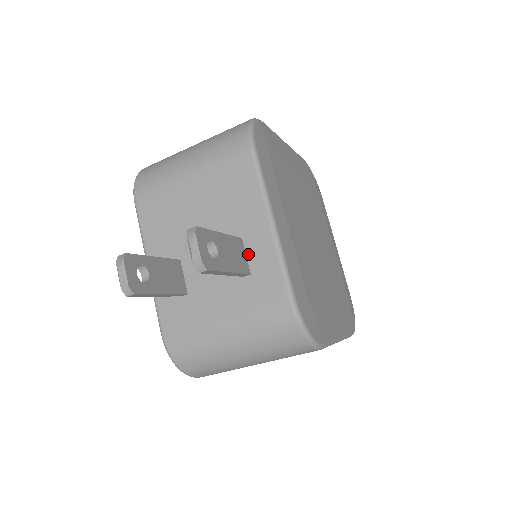
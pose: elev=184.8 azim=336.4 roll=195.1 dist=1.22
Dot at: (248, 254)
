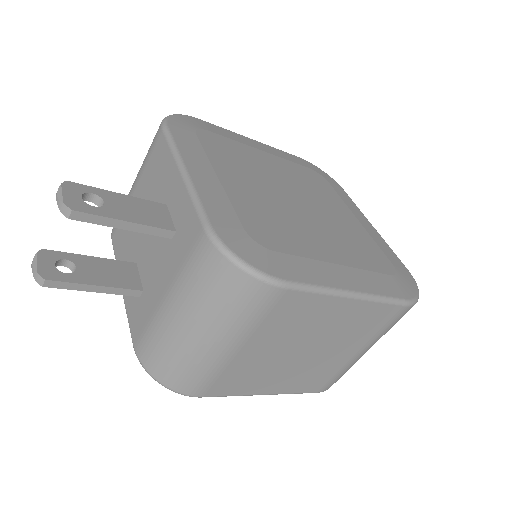
Dot at: (172, 215)
